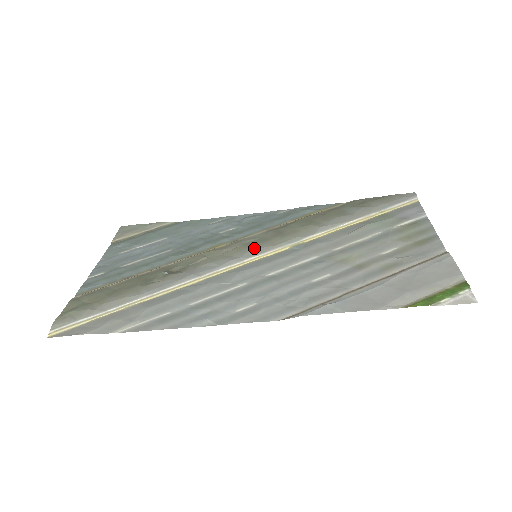
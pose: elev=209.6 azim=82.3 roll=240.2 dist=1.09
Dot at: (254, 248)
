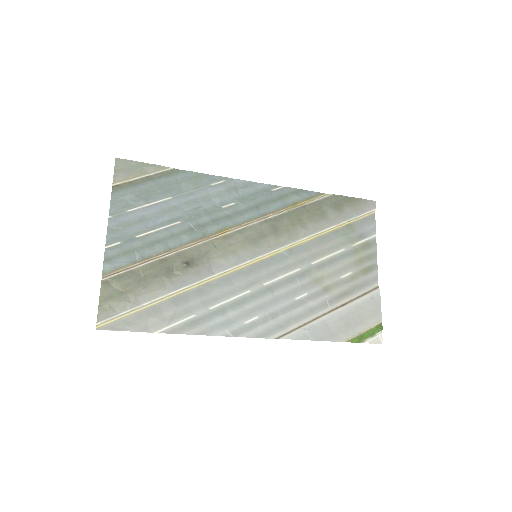
Dot at: (255, 247)
